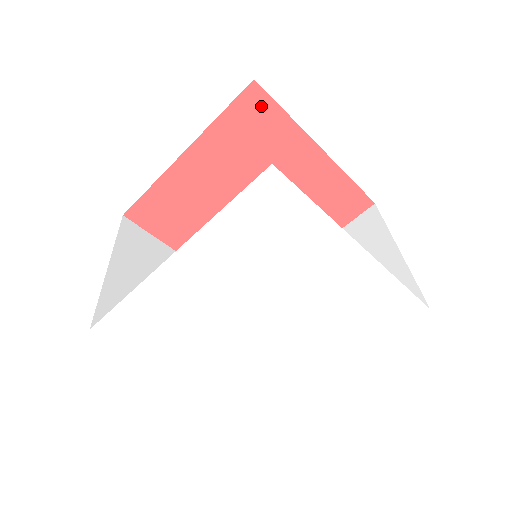
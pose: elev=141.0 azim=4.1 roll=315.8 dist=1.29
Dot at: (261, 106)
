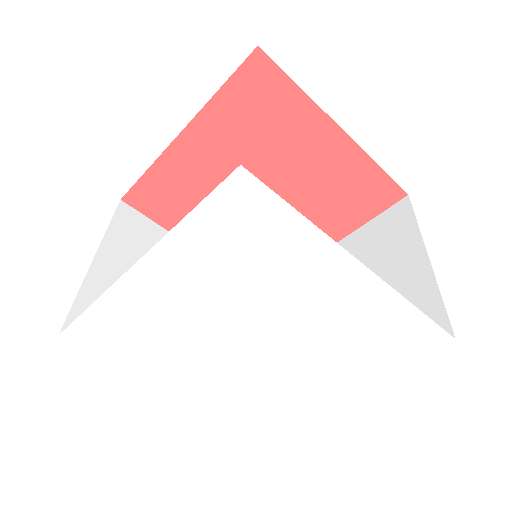
Dot at: (268, 78)
